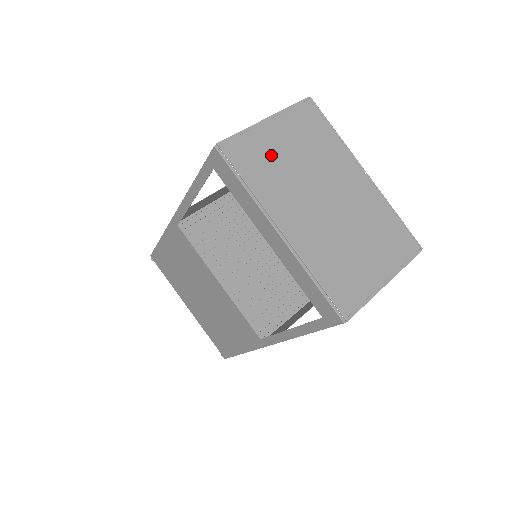
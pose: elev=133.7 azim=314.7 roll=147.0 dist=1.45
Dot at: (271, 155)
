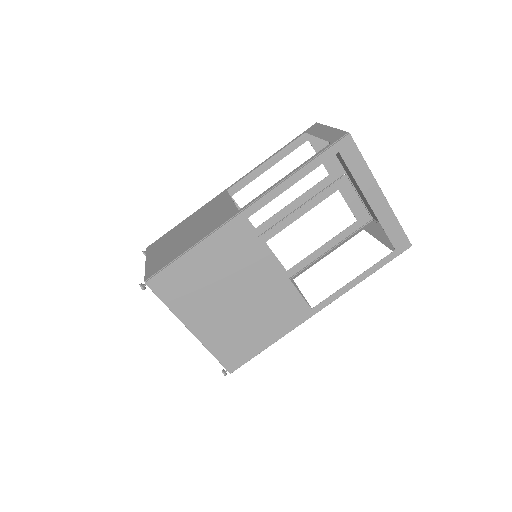
Dot at: occluded
